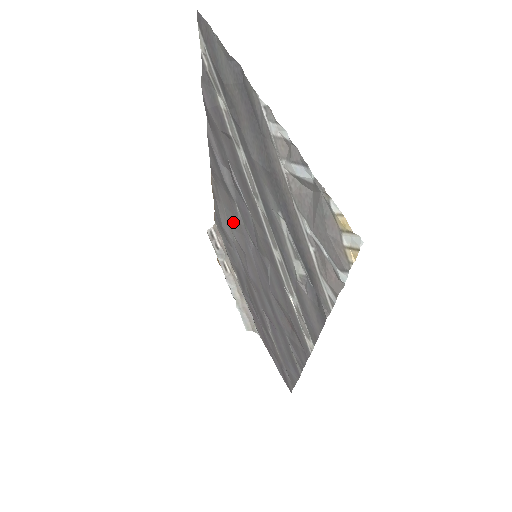
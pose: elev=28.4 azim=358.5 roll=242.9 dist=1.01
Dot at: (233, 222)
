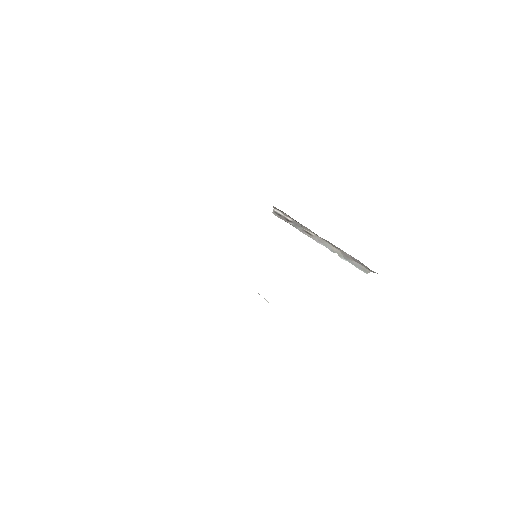
Dot at: occluded
